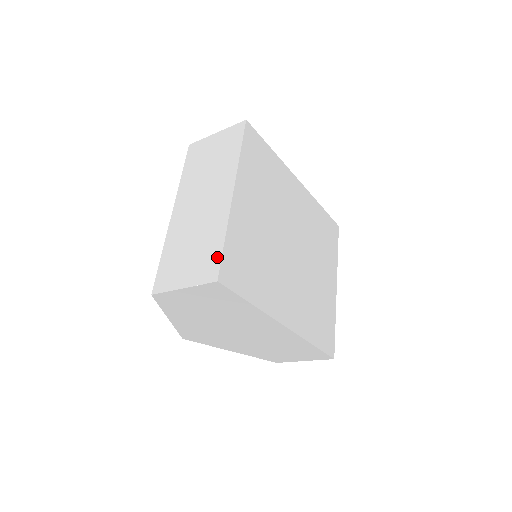
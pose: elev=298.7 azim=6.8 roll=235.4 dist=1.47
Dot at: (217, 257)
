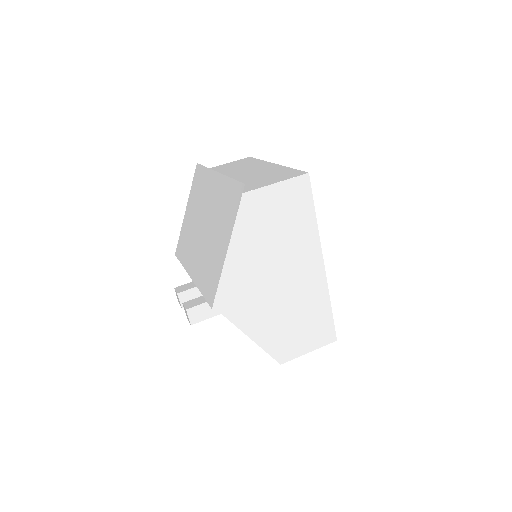
Dot at: (295, 171)
